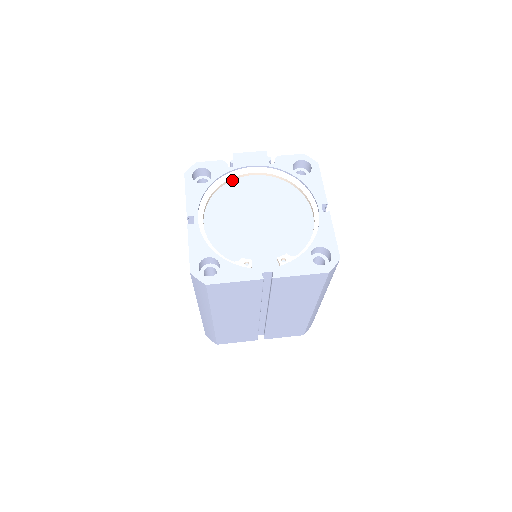
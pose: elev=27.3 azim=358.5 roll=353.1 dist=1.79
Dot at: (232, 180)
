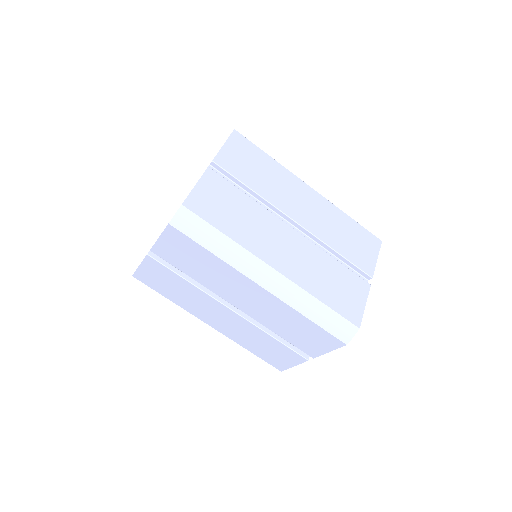
Dot at: occluded
